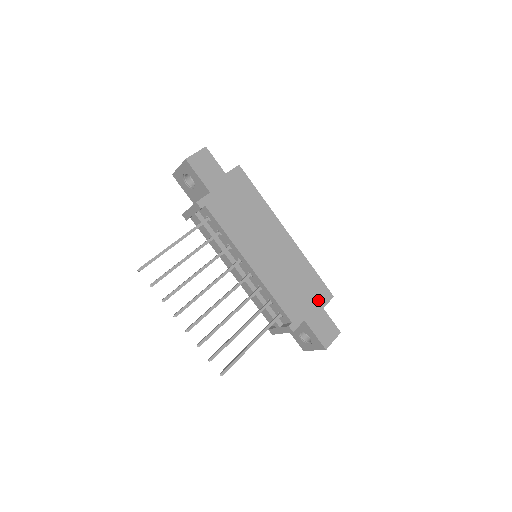
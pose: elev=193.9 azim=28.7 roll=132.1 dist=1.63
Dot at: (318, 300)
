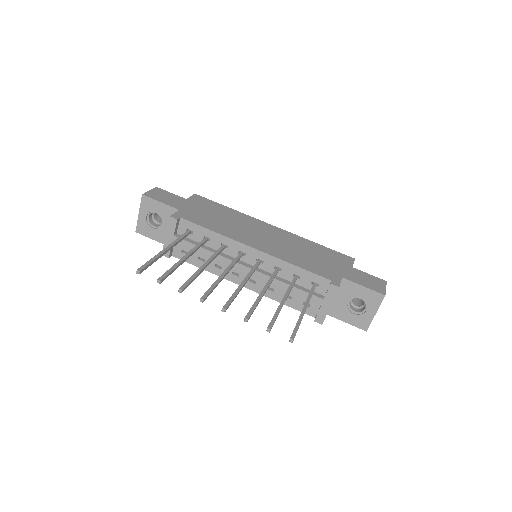
Dot at: (342, 263)
